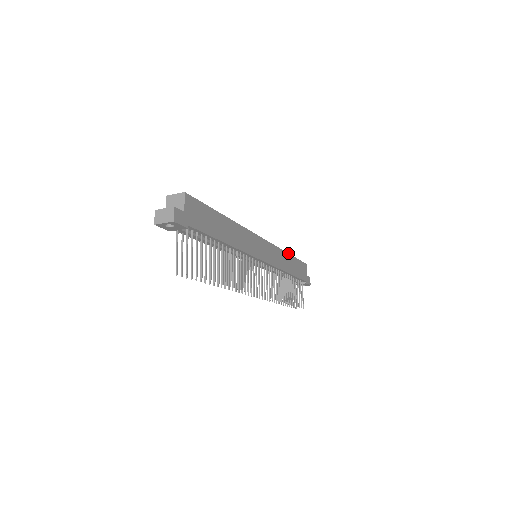
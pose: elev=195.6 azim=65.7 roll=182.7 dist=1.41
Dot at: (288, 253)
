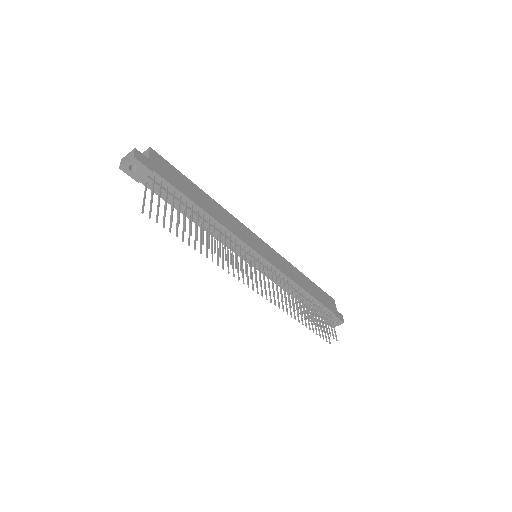
Dot at: (302, 273)
